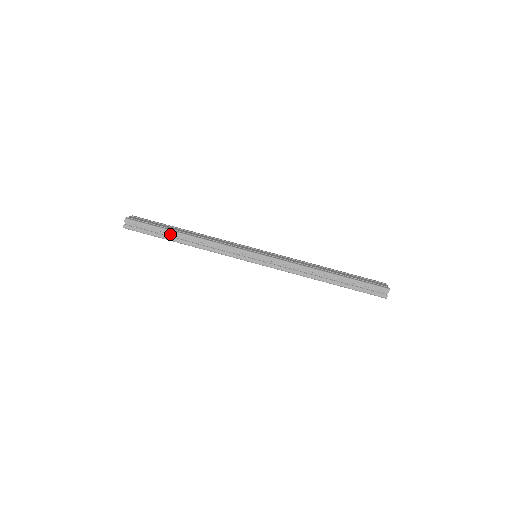
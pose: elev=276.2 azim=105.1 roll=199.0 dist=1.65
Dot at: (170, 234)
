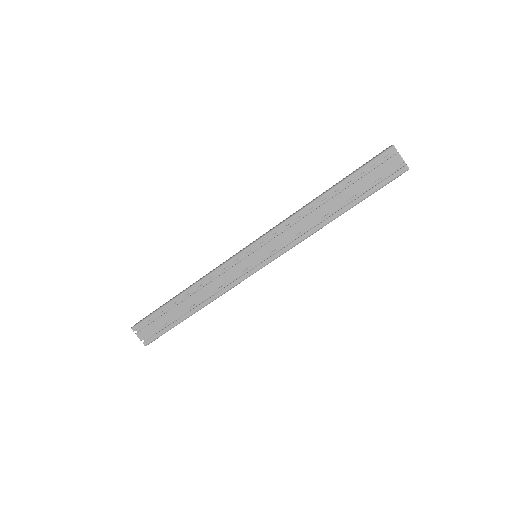
Dot at: occluded
